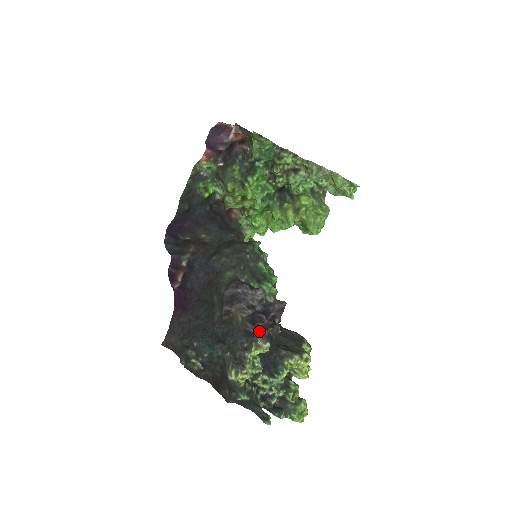
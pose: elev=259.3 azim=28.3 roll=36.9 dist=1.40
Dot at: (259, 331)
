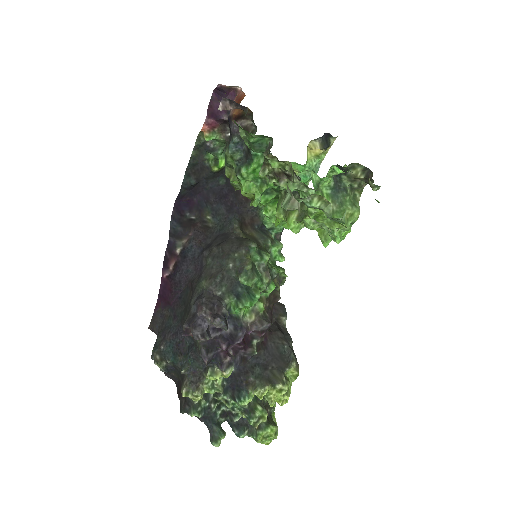
Dot at: (217, 358)
